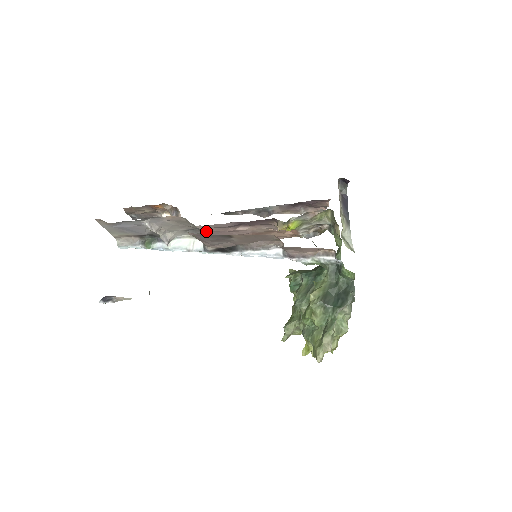
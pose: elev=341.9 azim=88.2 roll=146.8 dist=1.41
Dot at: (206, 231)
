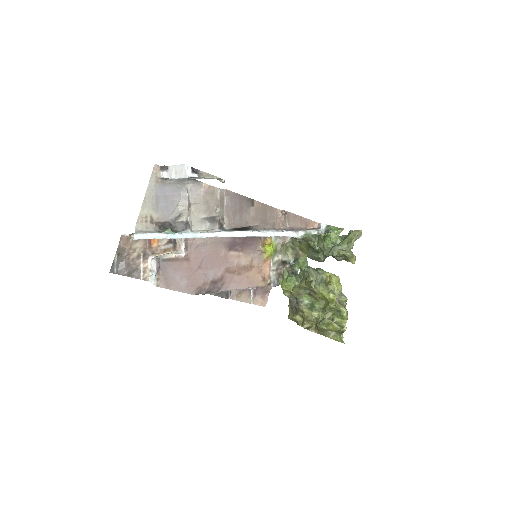
Dot at: (204, 252)
